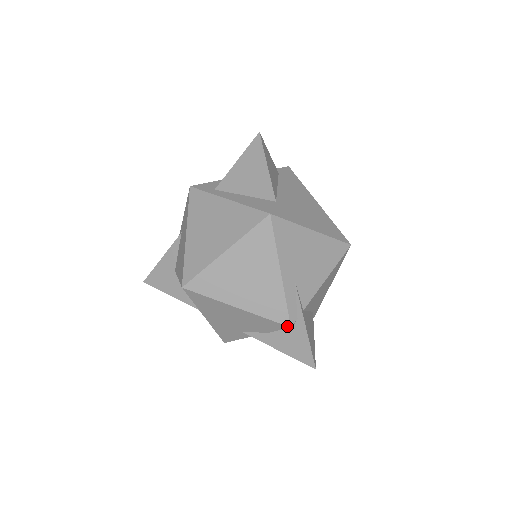
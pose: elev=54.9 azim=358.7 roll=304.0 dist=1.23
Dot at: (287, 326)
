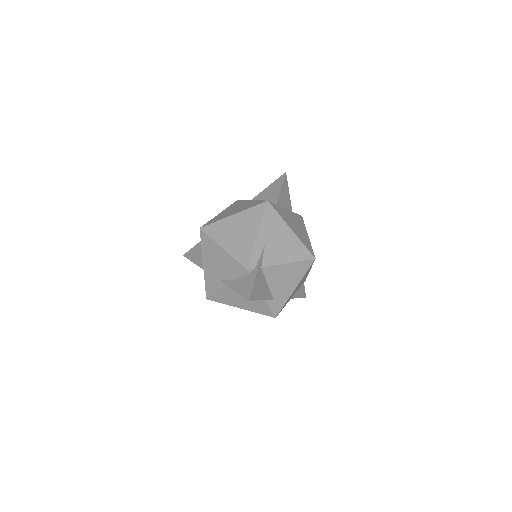
Dot at: (246, 268)
